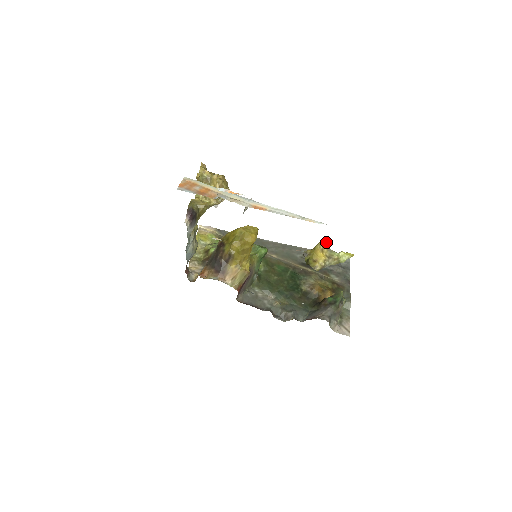
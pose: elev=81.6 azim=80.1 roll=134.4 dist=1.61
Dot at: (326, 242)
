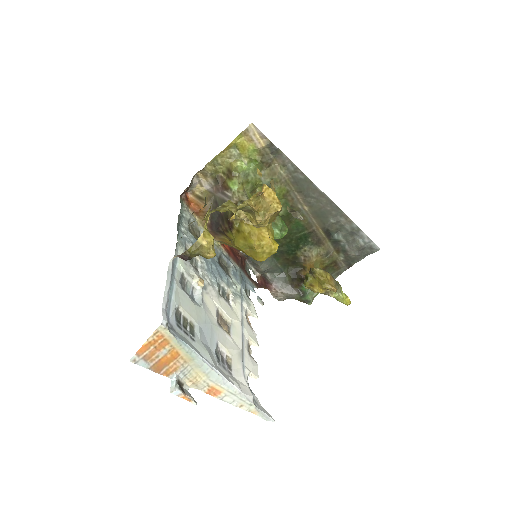
Dot at: occluded
